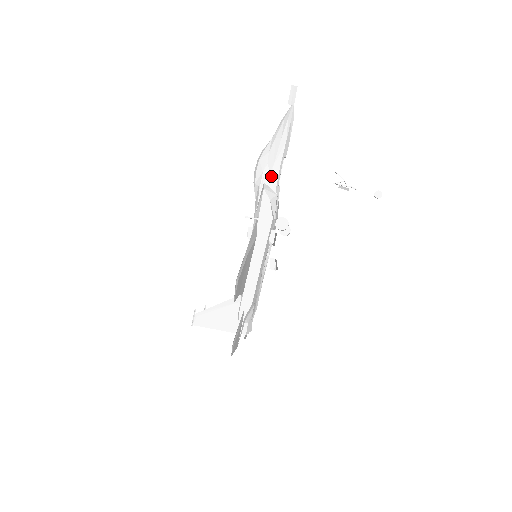
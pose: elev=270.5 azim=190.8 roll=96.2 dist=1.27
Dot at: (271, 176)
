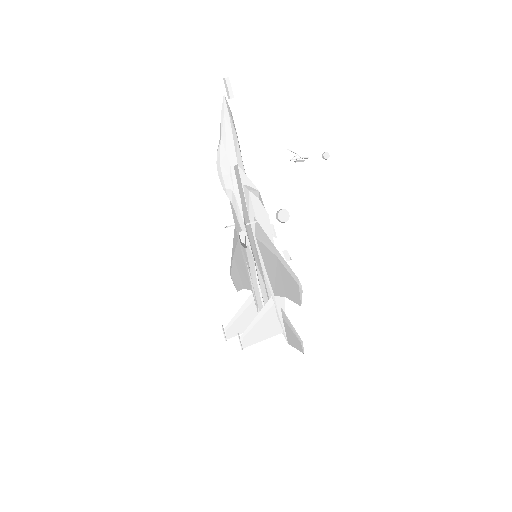
Dot at: occluded
